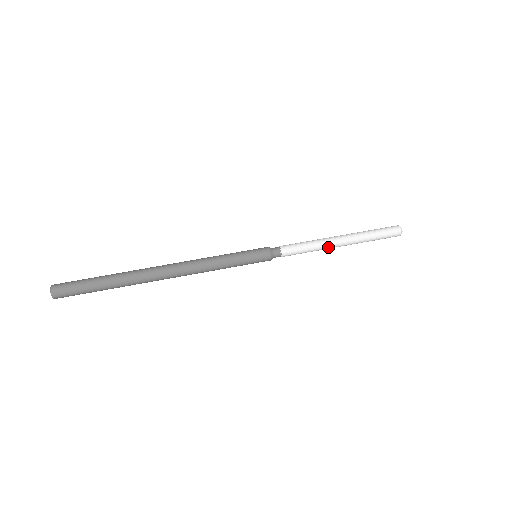
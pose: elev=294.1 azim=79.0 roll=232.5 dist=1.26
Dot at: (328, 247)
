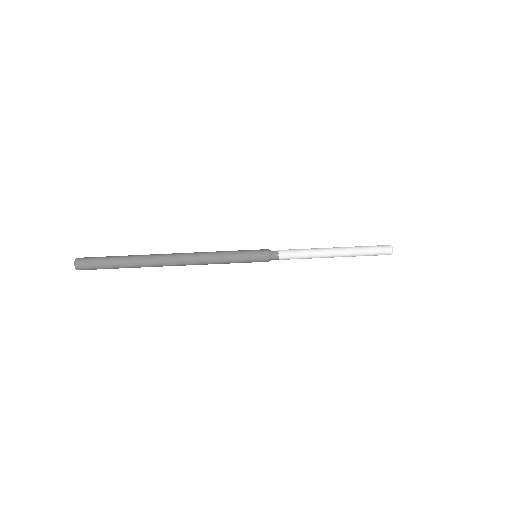
Dot at: occluded
